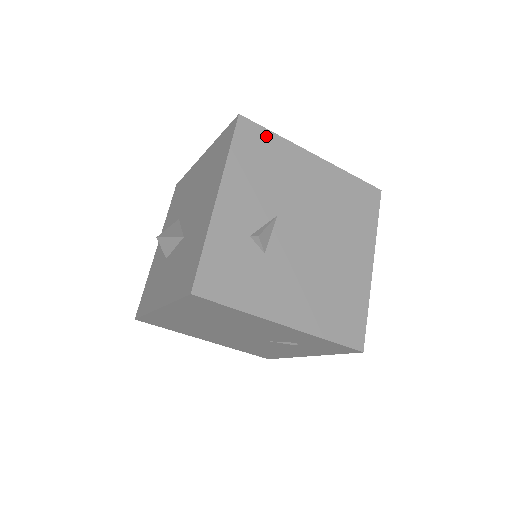
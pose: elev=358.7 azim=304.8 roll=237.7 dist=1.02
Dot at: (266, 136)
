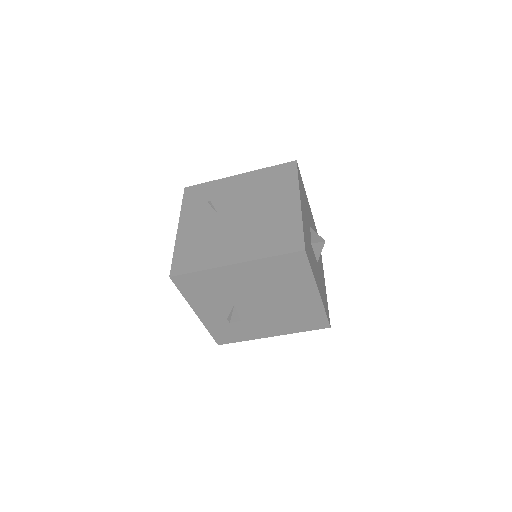
Dot at: (194, 276)
